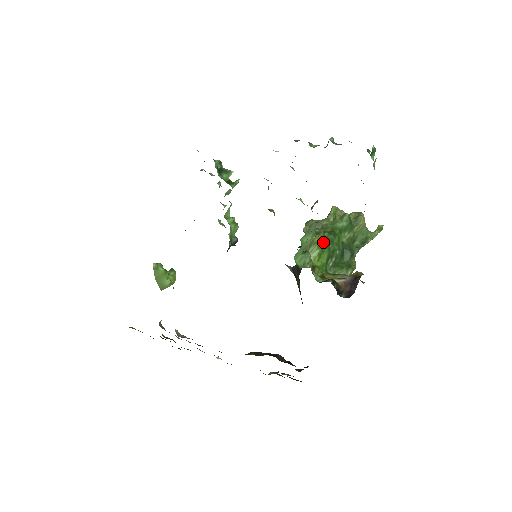
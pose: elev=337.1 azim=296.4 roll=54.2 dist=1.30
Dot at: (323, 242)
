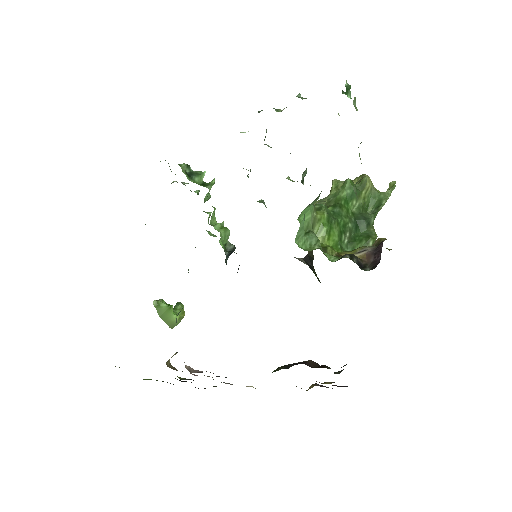
Dot at: (328, 217)
